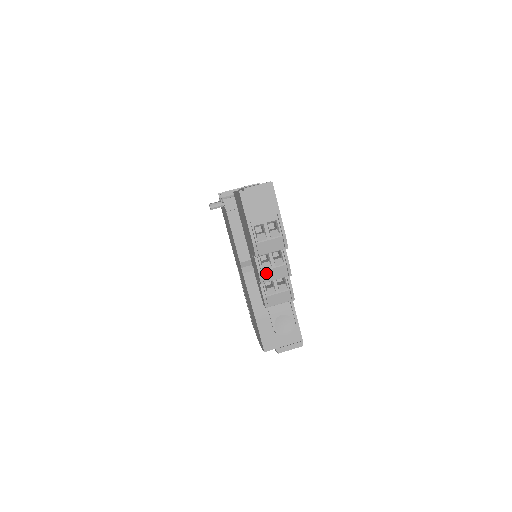
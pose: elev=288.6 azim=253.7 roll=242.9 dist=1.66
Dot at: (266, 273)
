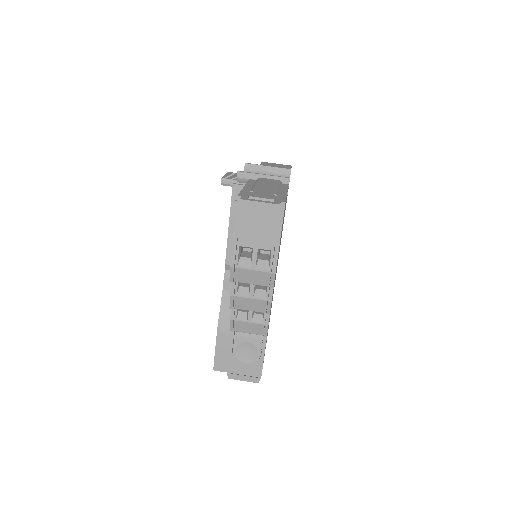
Dot at: (240, 299)
